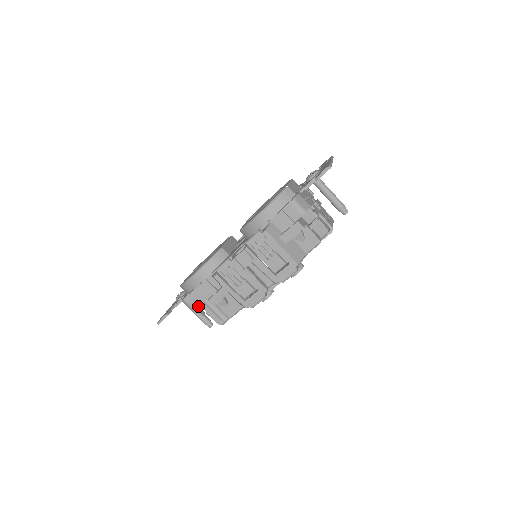
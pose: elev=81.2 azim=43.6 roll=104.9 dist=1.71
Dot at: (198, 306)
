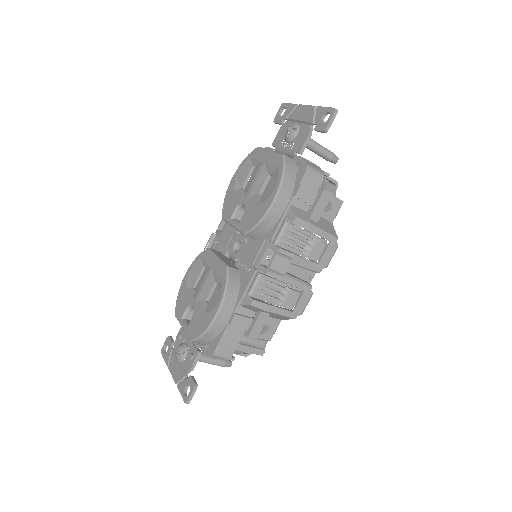
Dot at: (234, 351)
